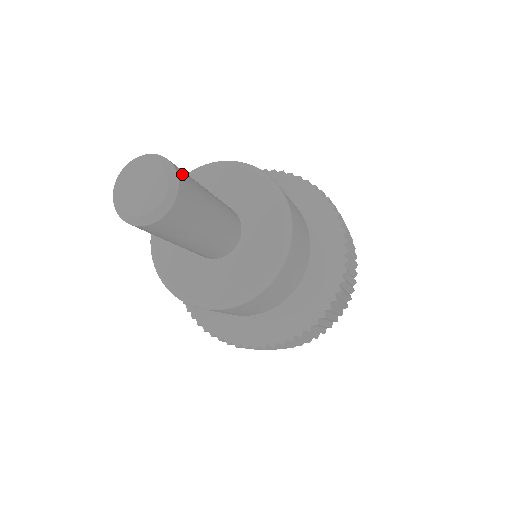
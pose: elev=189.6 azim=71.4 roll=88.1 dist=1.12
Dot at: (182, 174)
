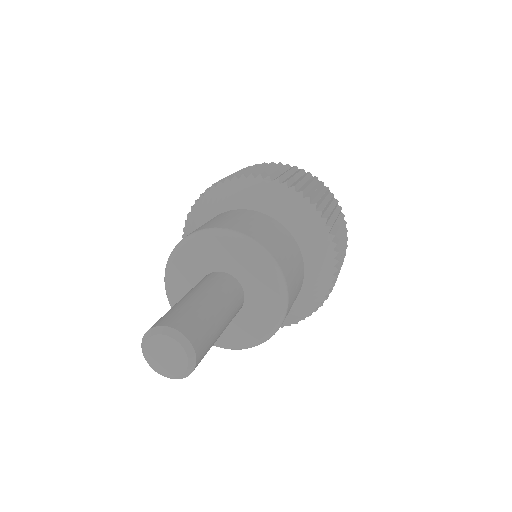
Dot at: (192, 333)
